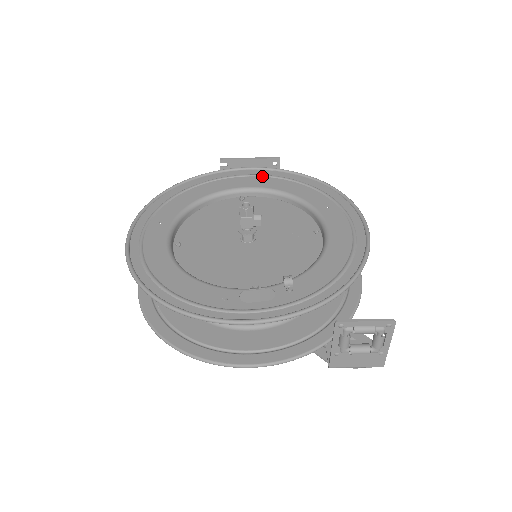
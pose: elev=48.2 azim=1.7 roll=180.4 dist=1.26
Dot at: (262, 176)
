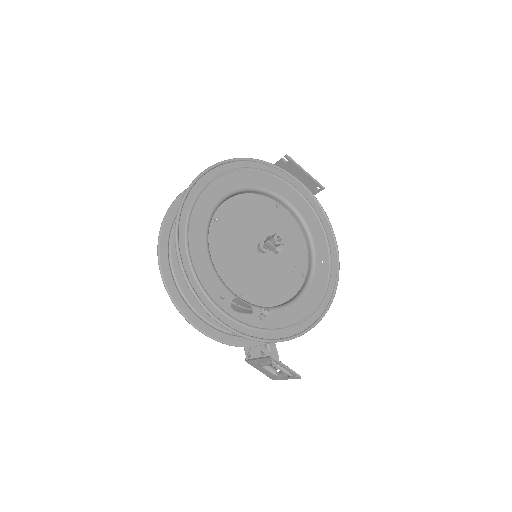
Dot at: (303, 197)
